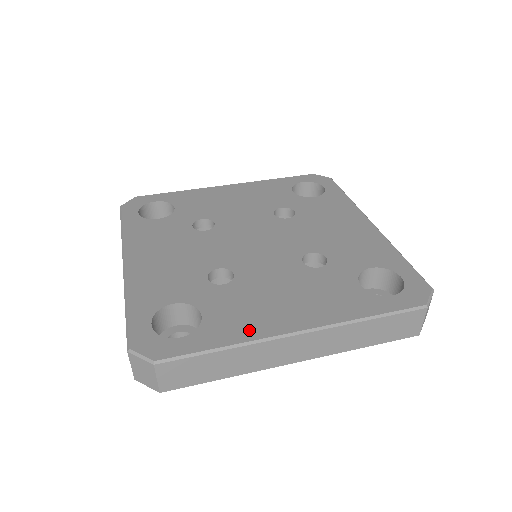
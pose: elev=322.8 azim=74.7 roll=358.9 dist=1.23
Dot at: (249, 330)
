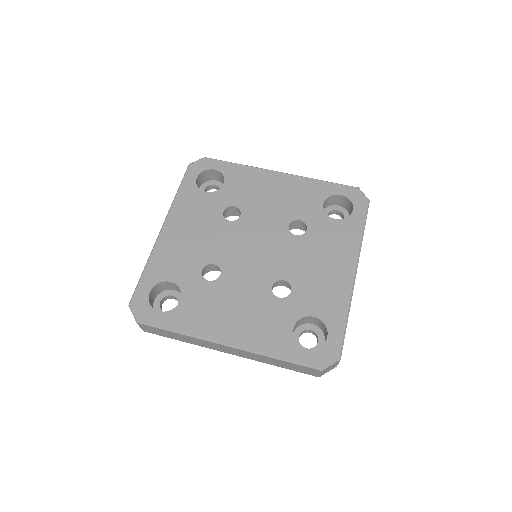
Dot at: (199, 327)
